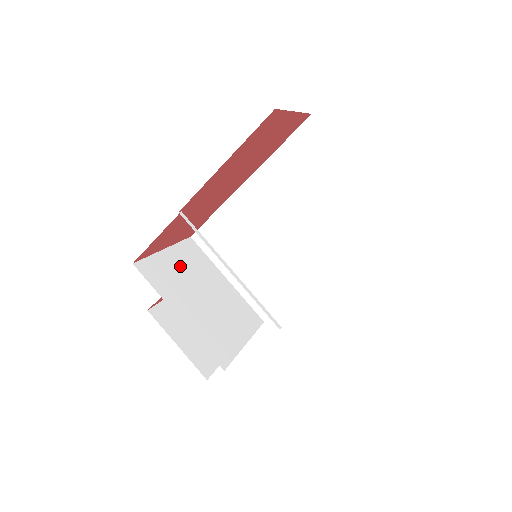
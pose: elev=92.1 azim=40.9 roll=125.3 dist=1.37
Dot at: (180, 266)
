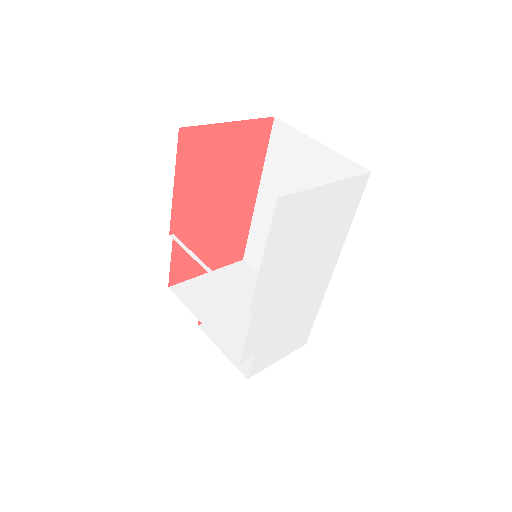
Dot at: (220, 284)
